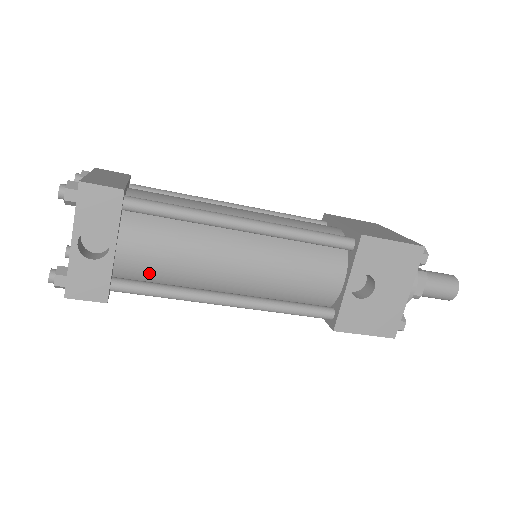
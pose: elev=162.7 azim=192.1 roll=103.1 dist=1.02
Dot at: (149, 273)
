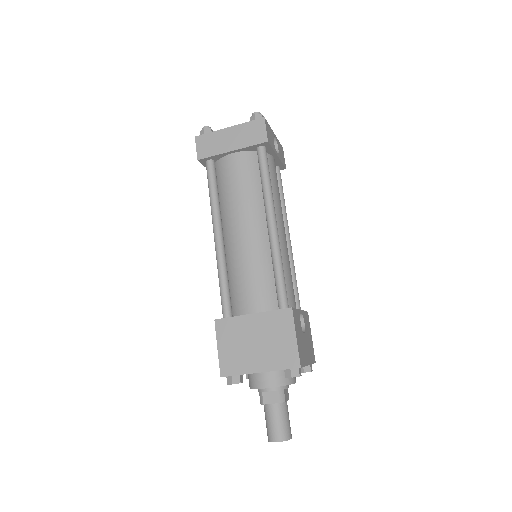
Dot at: occluded
